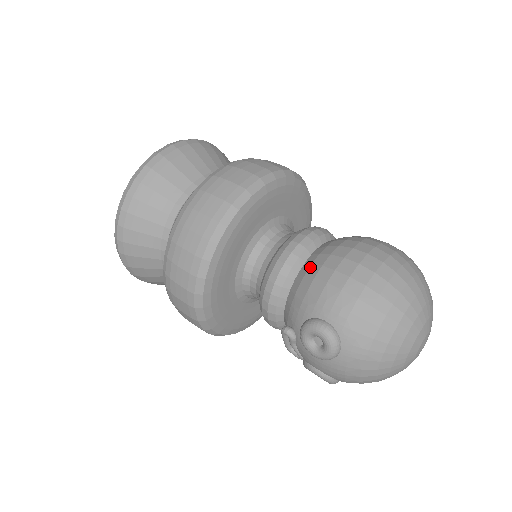
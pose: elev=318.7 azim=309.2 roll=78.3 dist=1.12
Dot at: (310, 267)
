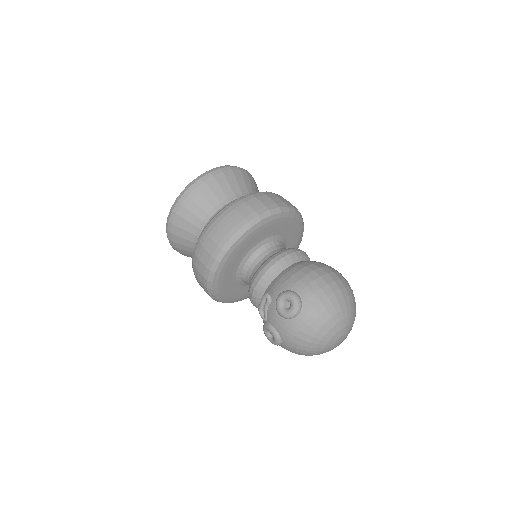
Dot at: (297, 265)
